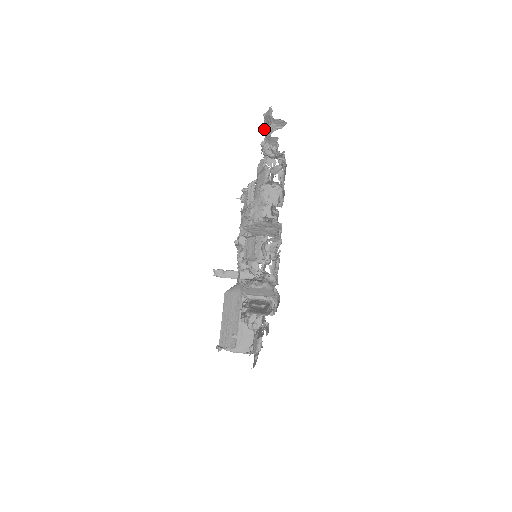
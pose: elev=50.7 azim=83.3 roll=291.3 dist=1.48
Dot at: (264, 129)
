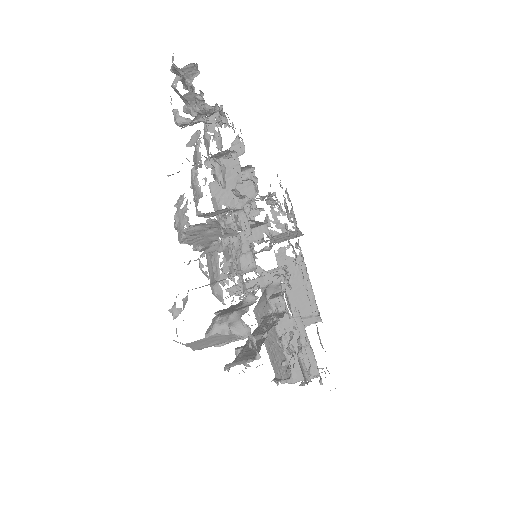
Dot at: (186, 88)
